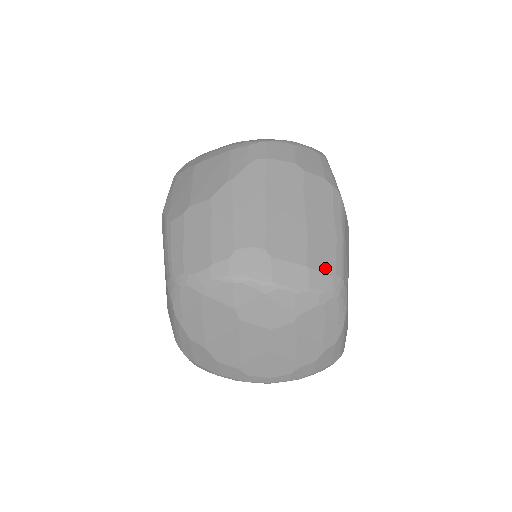
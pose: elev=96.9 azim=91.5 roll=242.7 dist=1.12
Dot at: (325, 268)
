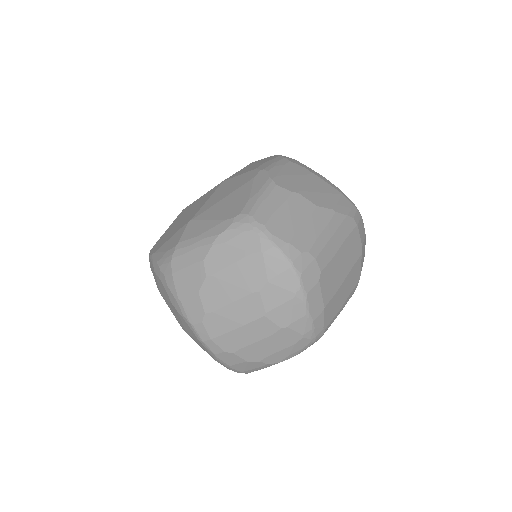
Dot at: (326, 320)
